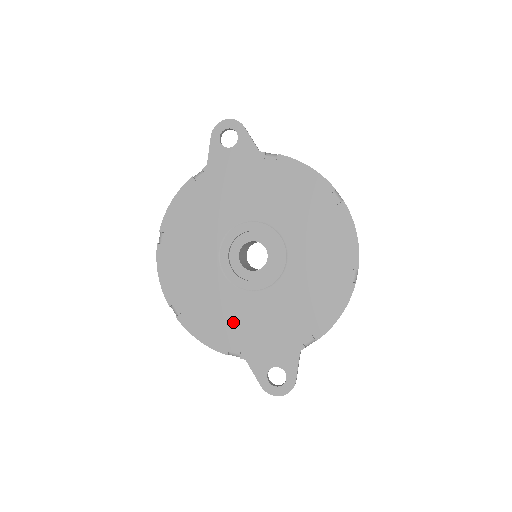
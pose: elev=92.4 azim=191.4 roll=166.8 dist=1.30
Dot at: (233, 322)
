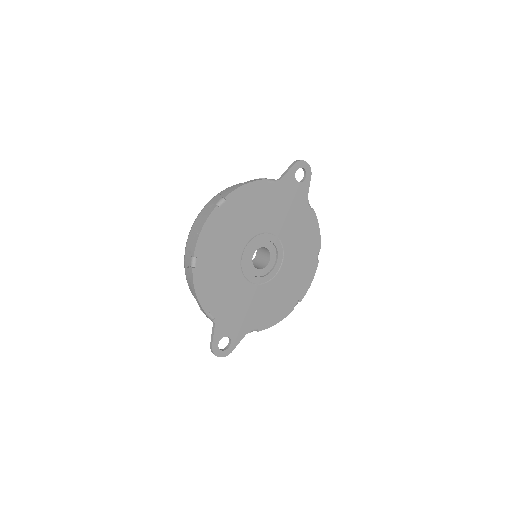
Dot at: (225, 294)
